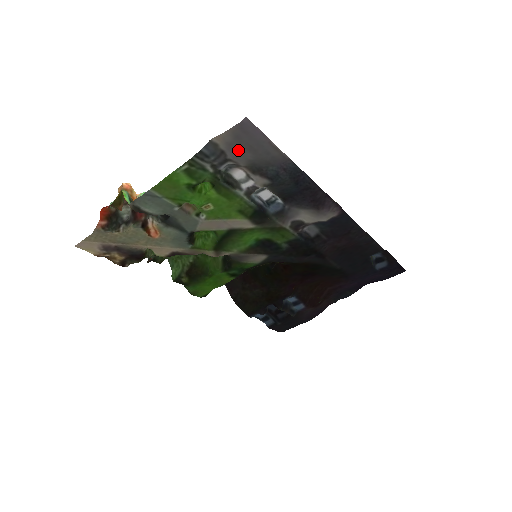
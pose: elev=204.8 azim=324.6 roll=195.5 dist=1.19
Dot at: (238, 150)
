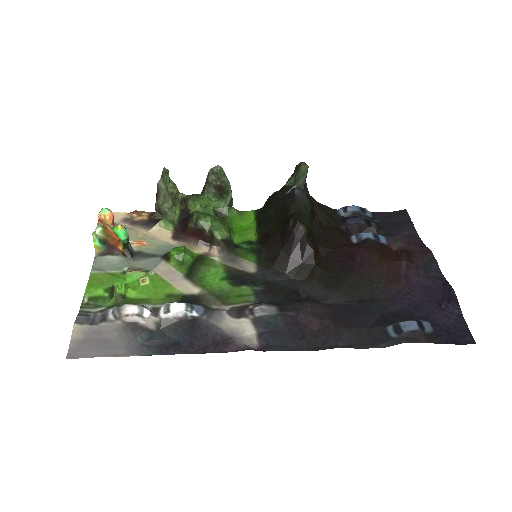
Dot at: (97, 333)
